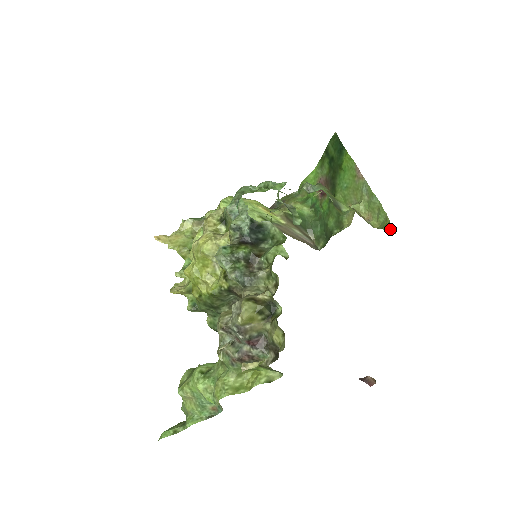
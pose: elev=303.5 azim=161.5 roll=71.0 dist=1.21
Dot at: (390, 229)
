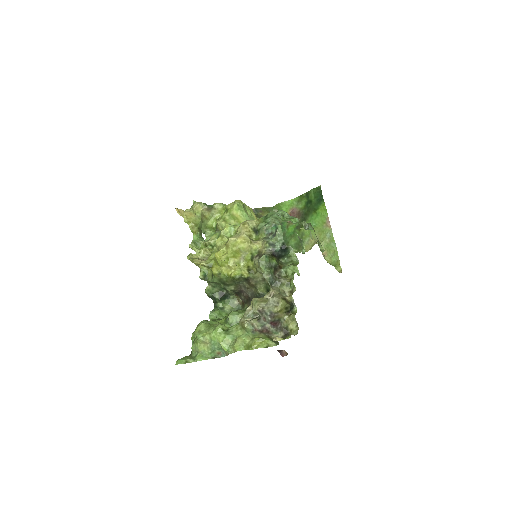
Dot at: (338, 268)
